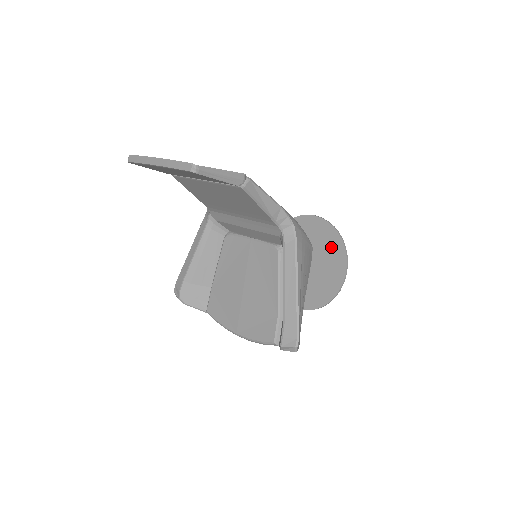
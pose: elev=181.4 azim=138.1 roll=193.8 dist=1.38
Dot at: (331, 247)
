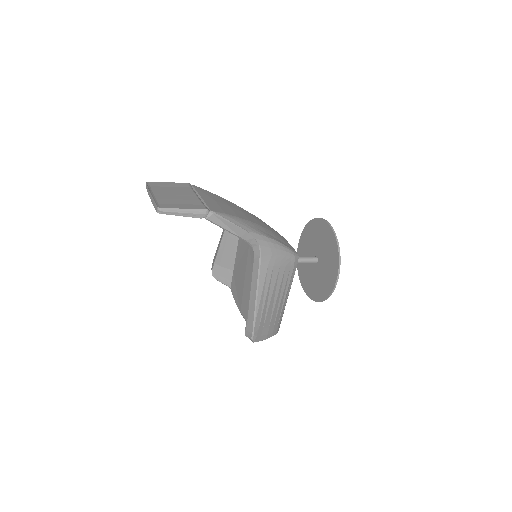
Dot at: (331, 253)
